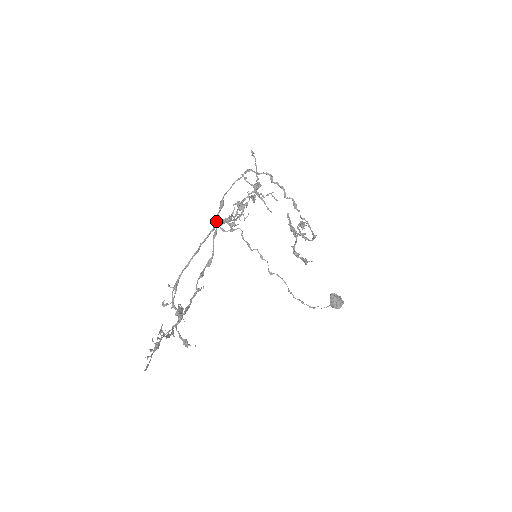
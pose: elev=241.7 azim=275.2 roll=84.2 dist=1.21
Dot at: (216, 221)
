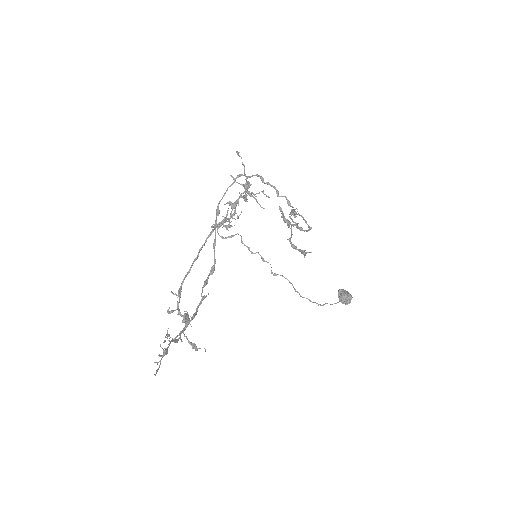
Dot at: (212, 225)
